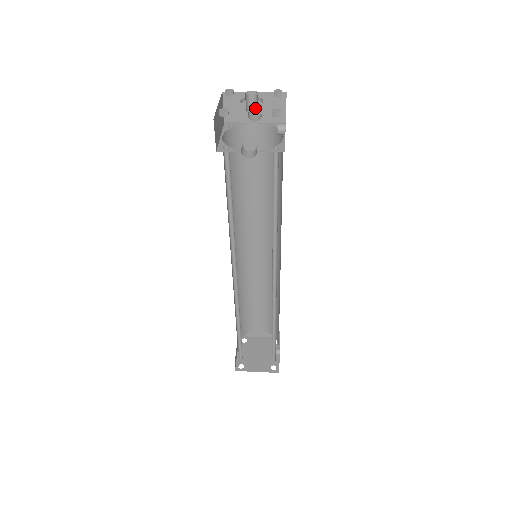
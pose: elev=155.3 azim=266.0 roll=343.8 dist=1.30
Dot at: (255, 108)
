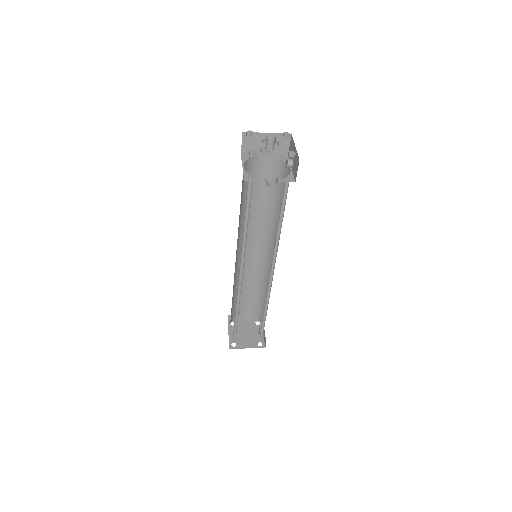
Dot at: (273, 148)
